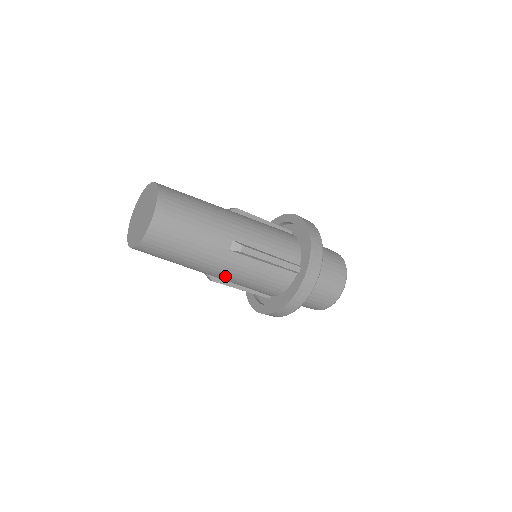
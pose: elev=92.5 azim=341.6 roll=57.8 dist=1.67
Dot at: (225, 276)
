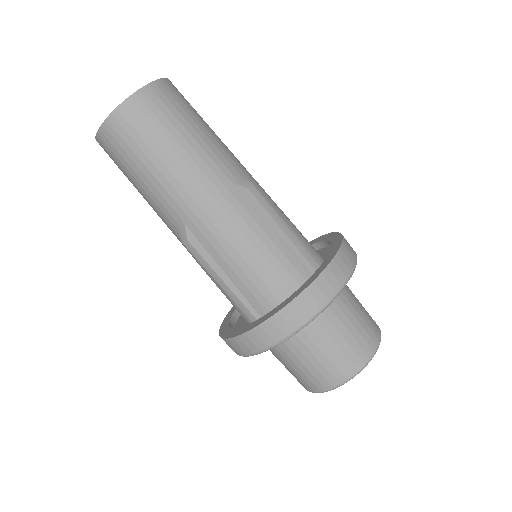
Dot at: (211, 230)
